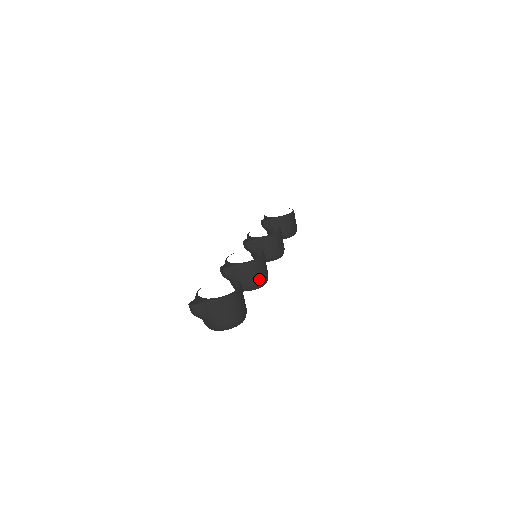
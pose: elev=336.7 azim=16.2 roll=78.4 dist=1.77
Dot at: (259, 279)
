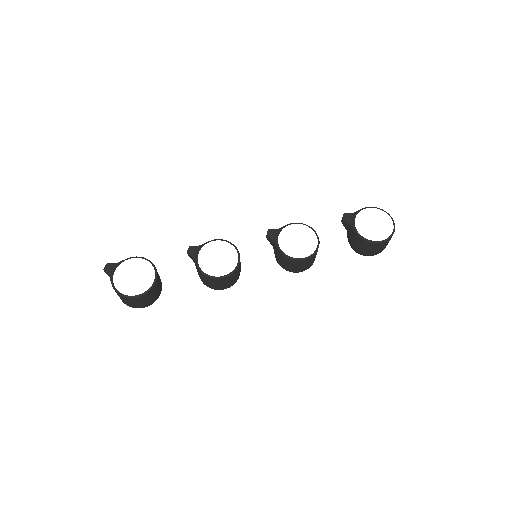
Dot at: (209, 286)
